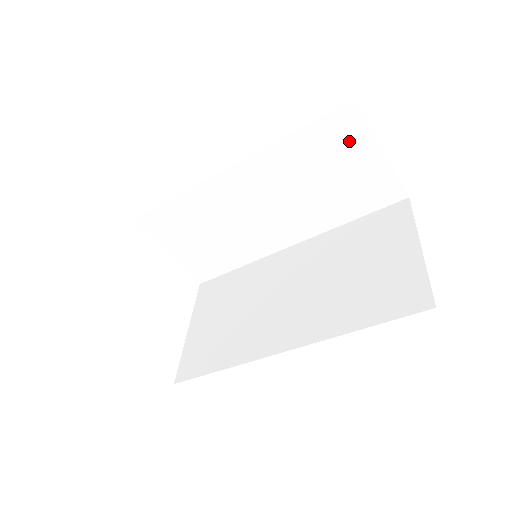
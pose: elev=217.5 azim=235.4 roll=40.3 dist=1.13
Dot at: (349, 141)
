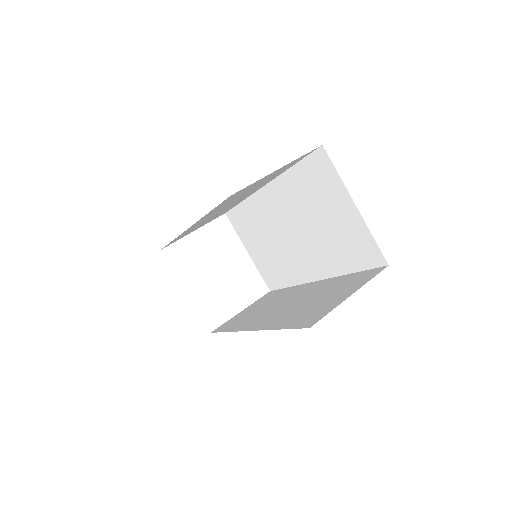
Dot at: occluded
